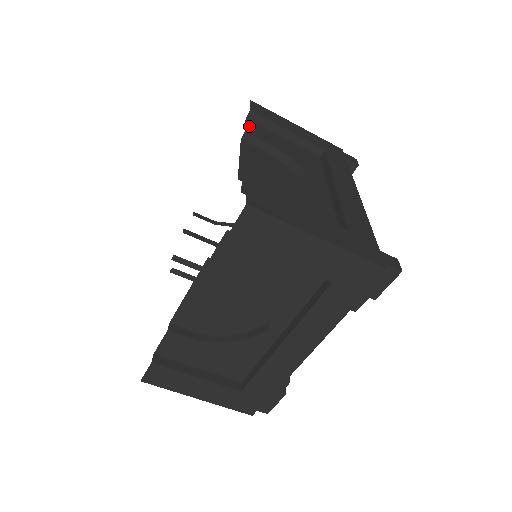
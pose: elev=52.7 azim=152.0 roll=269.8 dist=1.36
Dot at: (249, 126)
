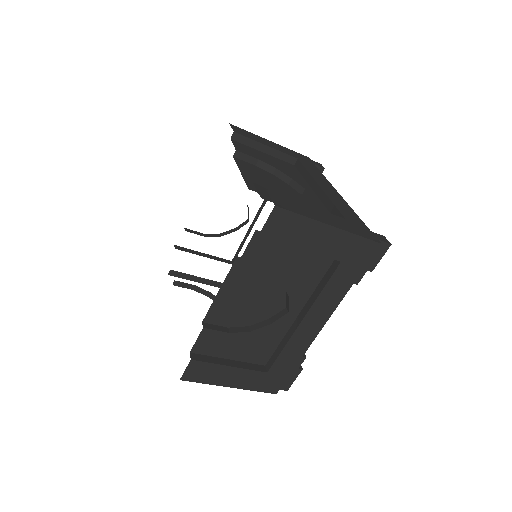
Dot at: (236, 145)
